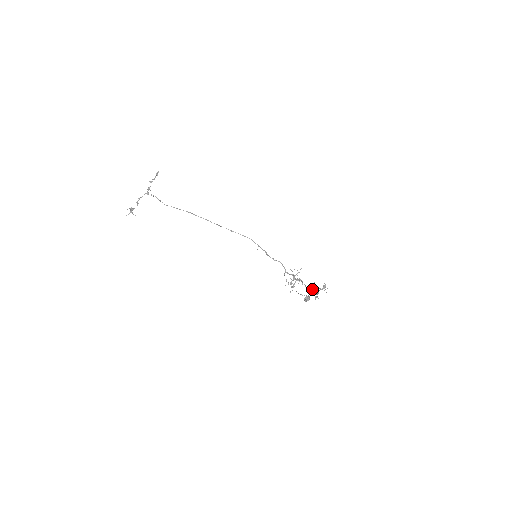
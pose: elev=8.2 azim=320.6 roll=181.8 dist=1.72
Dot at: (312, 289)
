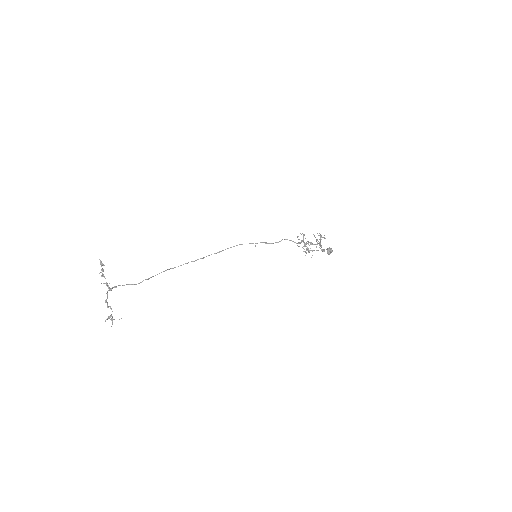
Dot at: (319, 244)
